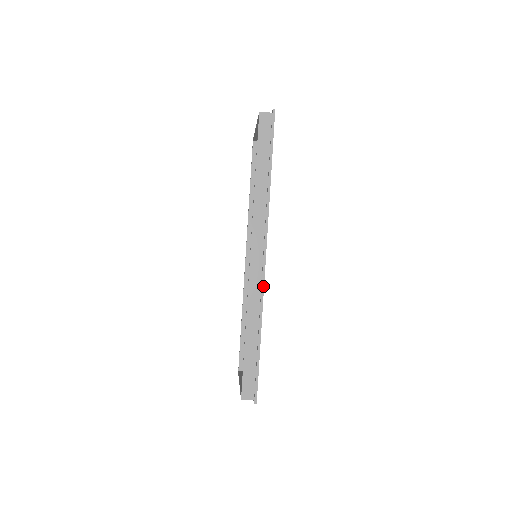
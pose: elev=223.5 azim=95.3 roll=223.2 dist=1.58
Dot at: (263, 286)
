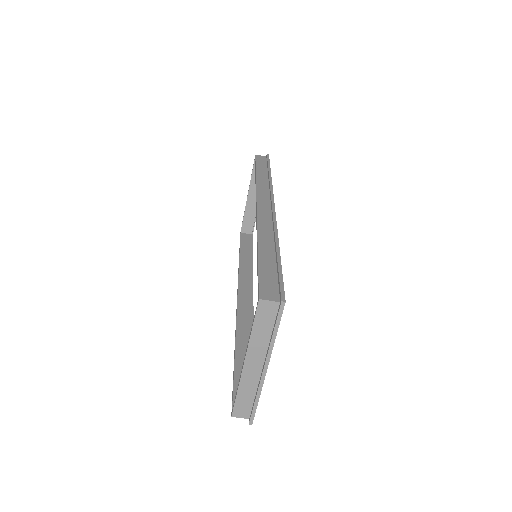
Dot at: (275, 218)
